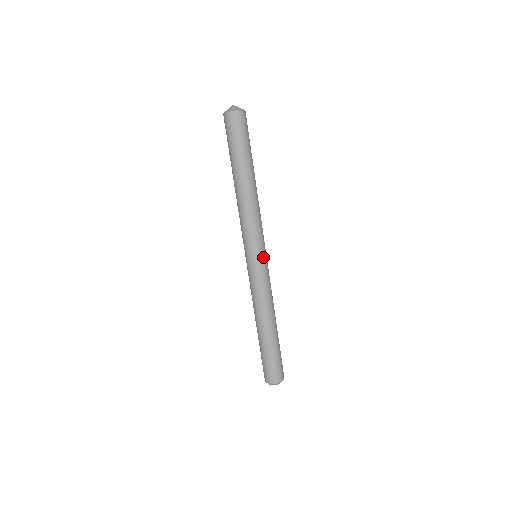
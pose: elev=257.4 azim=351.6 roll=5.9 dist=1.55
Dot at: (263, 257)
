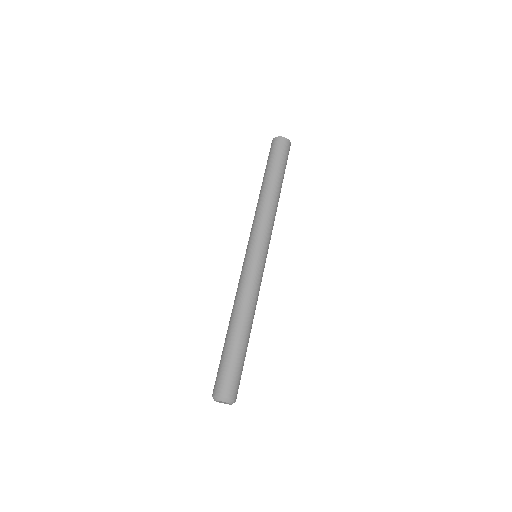
Dot at: (266, 257)
